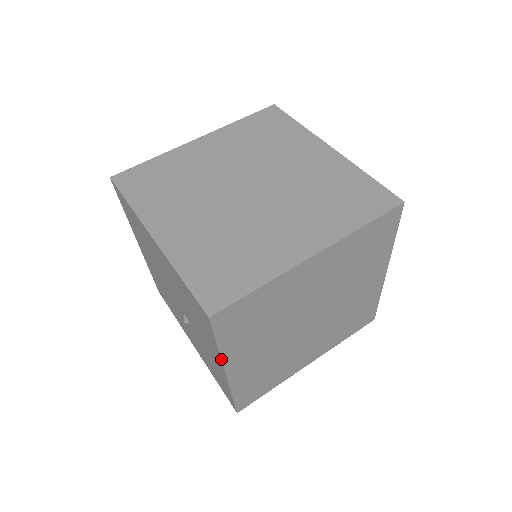
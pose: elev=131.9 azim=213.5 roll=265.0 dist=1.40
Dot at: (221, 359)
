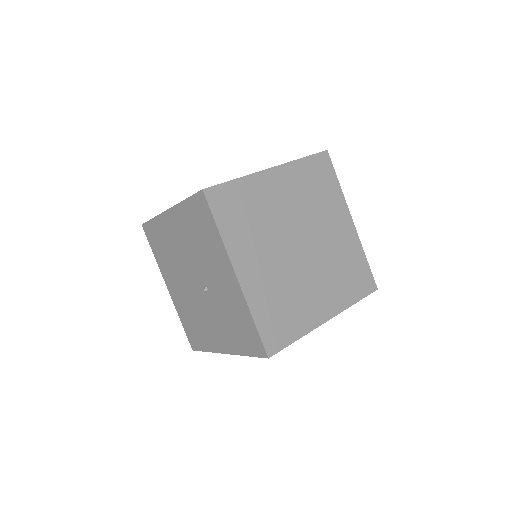
Dot at: (226, 249)
